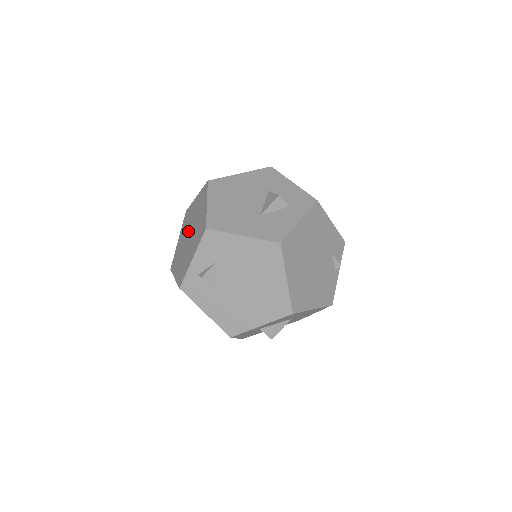
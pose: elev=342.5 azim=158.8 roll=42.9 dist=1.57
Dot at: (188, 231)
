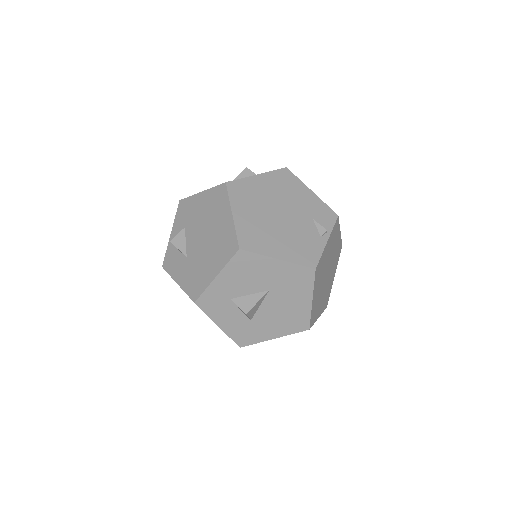
Dot at: occluded
